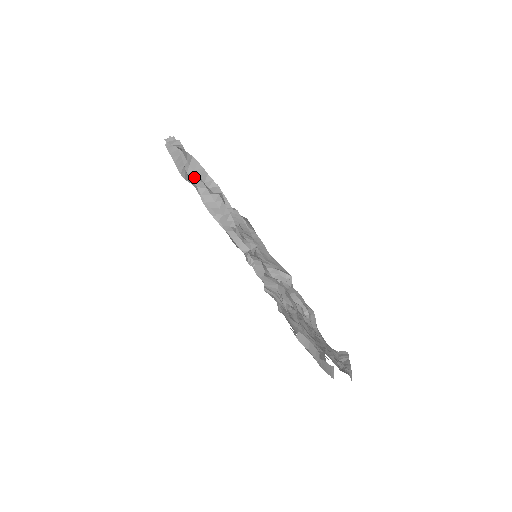
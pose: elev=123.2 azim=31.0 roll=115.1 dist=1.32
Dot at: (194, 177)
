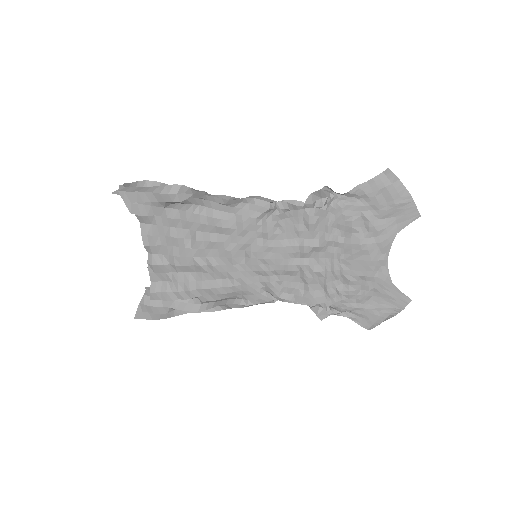
Dot at: (178, 188)
